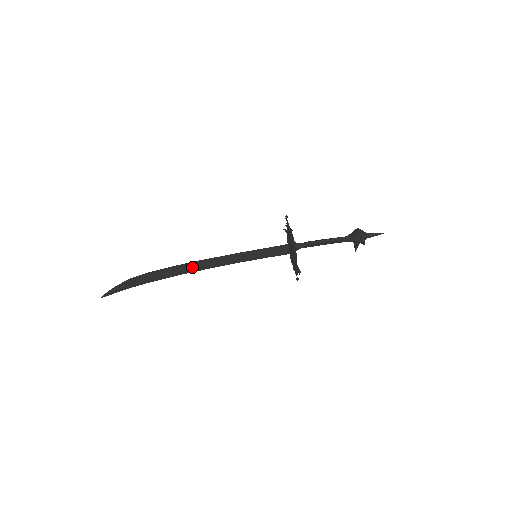
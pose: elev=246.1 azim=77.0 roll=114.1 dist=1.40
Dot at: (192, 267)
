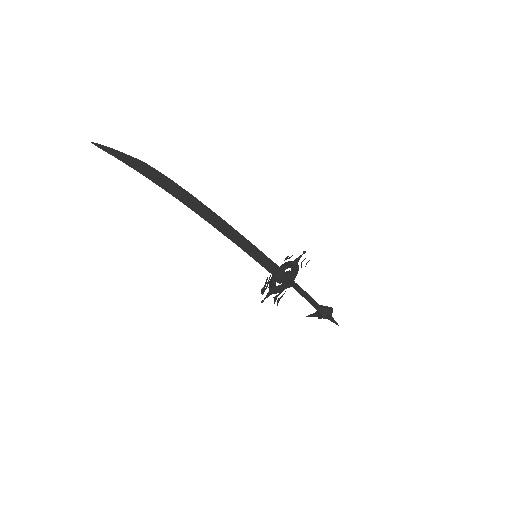
Dot at: (206, 213)
